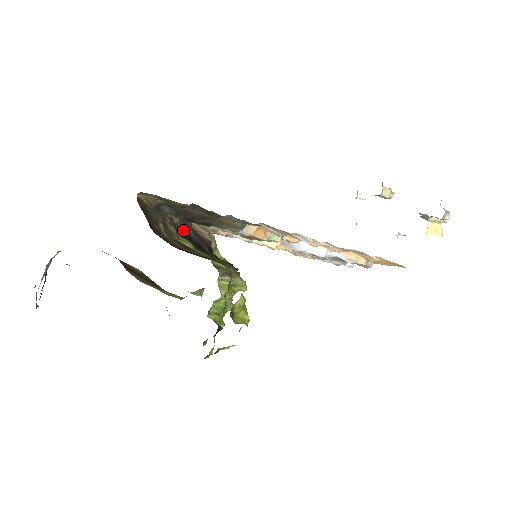
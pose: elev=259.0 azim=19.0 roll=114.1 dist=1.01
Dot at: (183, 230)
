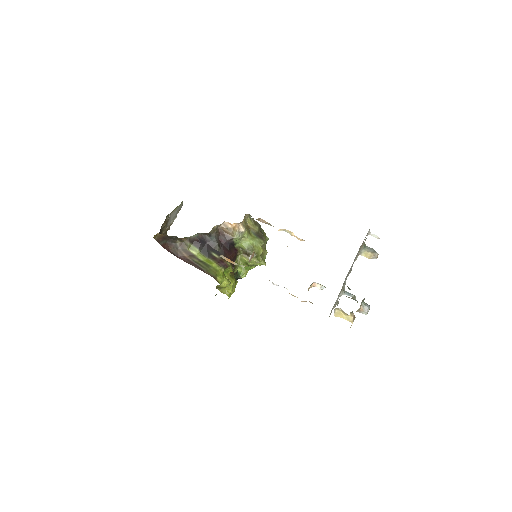
Dot at: (198, 240)
